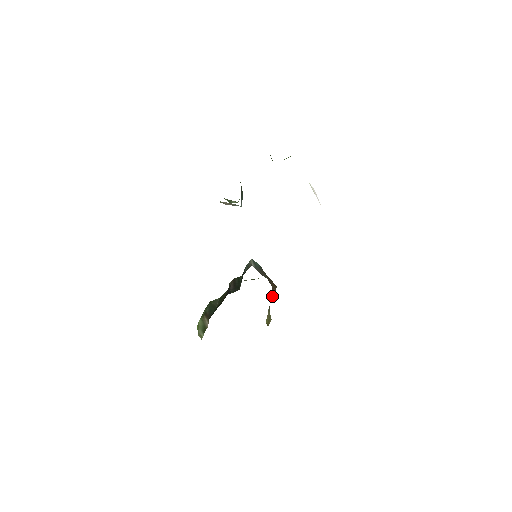
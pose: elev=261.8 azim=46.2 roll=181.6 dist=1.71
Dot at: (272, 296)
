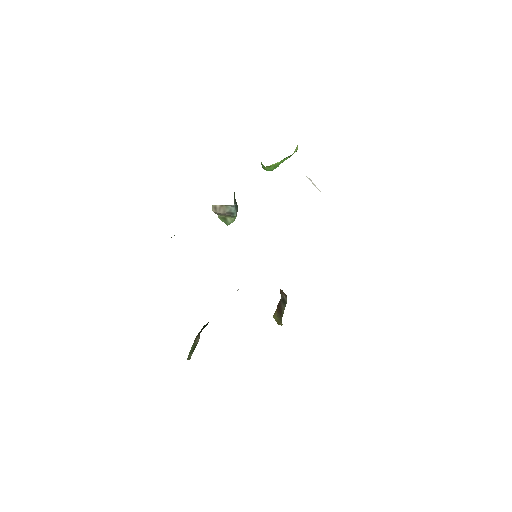
Dot at: (281, 300)
